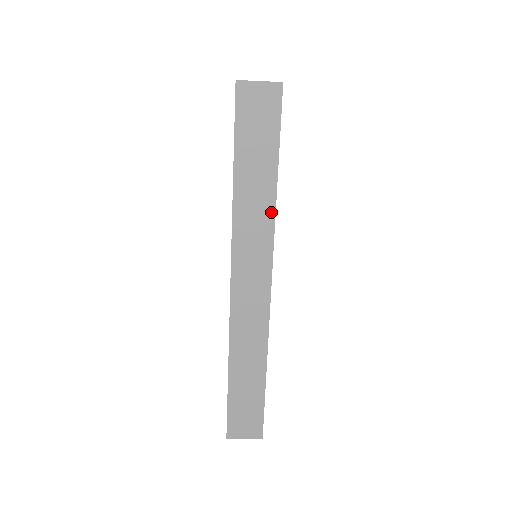
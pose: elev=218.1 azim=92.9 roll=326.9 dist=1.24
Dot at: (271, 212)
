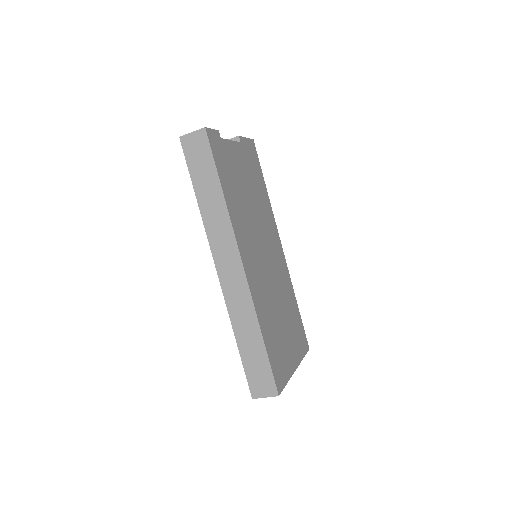
Dot at: (225, 212)
